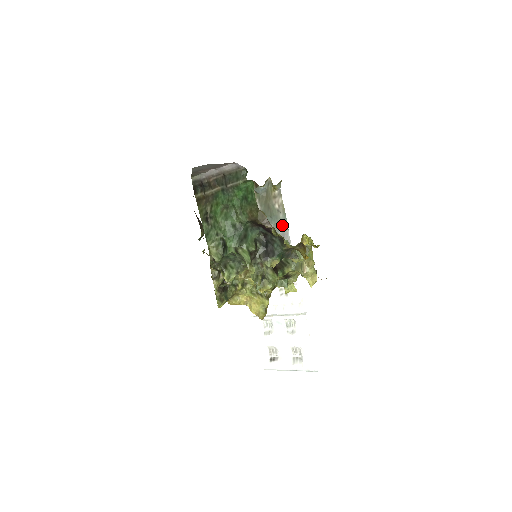
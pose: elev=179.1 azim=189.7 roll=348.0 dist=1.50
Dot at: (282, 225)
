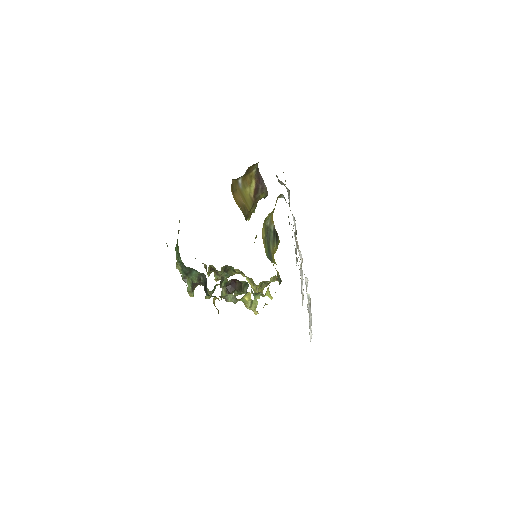
Dot at: (292, 236)
